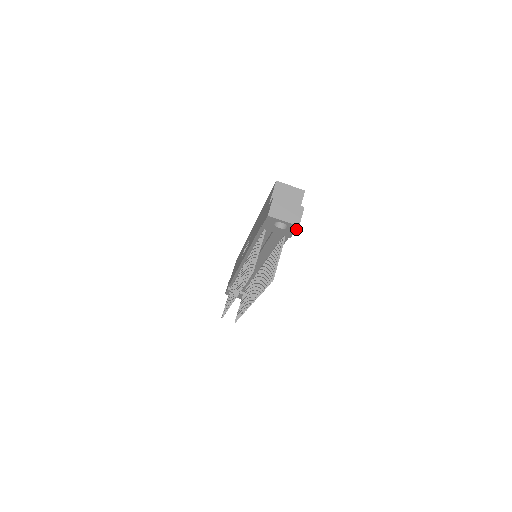
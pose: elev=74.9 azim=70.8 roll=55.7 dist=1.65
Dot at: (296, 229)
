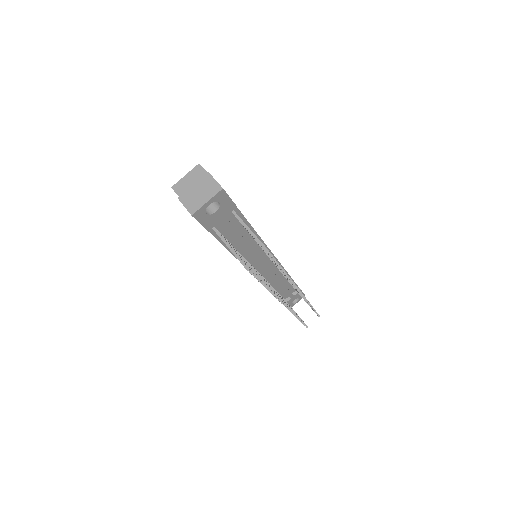
Dot at: (226, 194)
